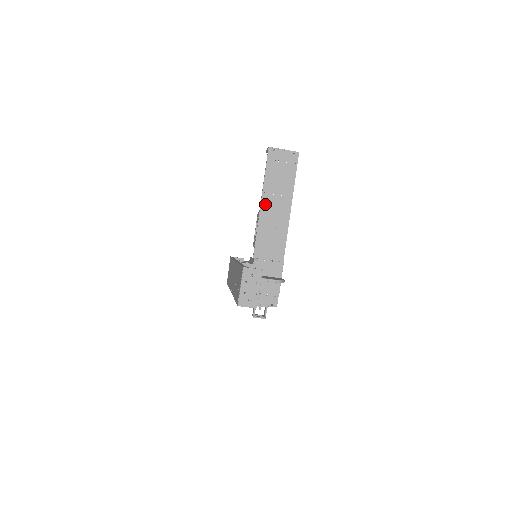
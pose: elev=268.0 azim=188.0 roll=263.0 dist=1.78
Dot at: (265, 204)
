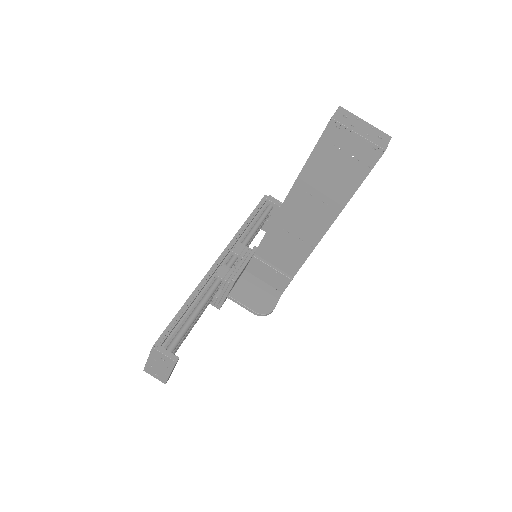
Dot at: (292, 201)
